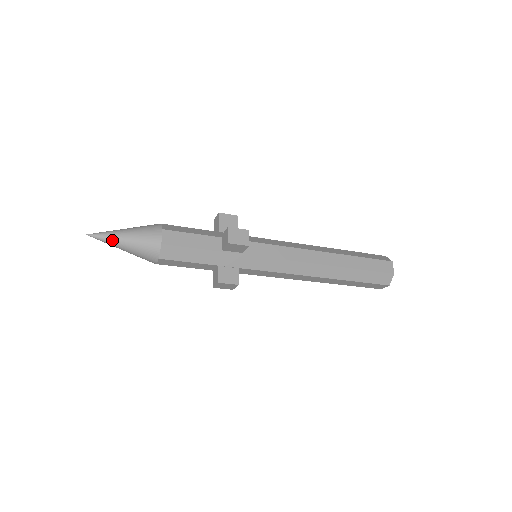
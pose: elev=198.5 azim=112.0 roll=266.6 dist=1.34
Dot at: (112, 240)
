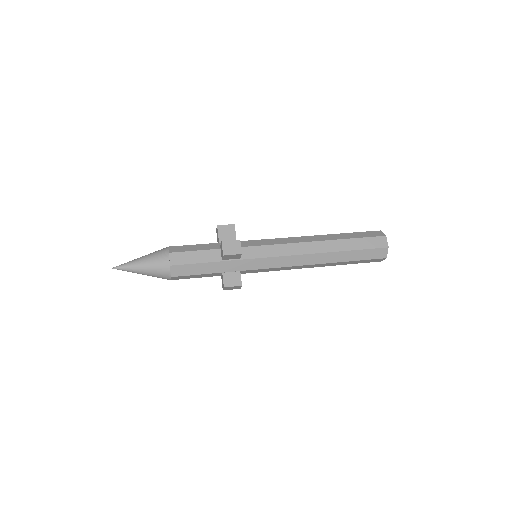
Dot at: (132, 269)
